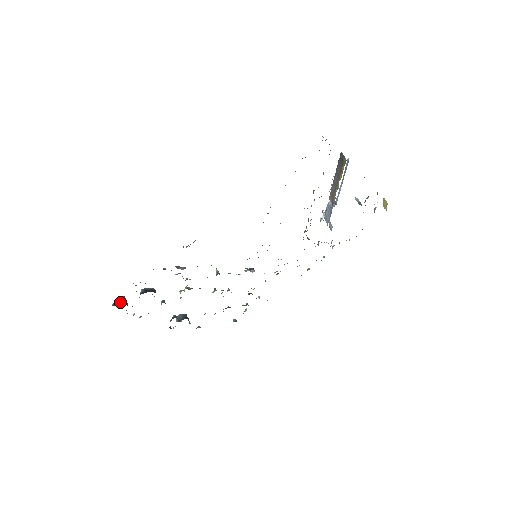
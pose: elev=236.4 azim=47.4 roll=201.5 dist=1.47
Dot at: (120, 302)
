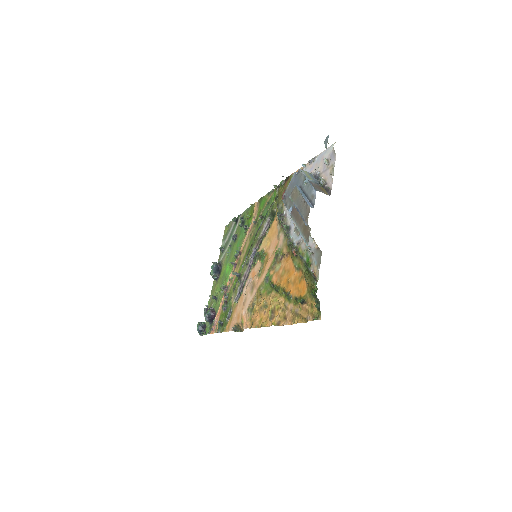
Dot at: (201, 330)
